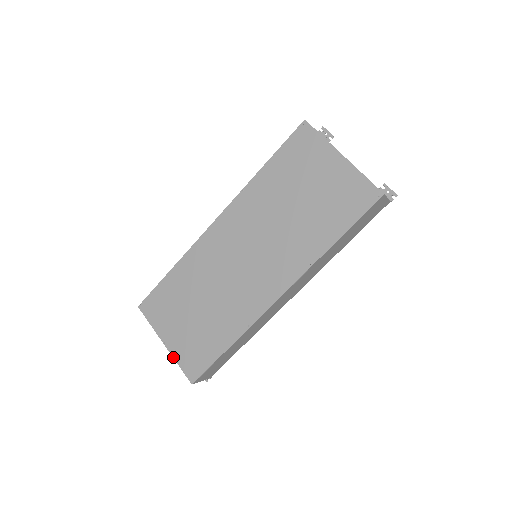
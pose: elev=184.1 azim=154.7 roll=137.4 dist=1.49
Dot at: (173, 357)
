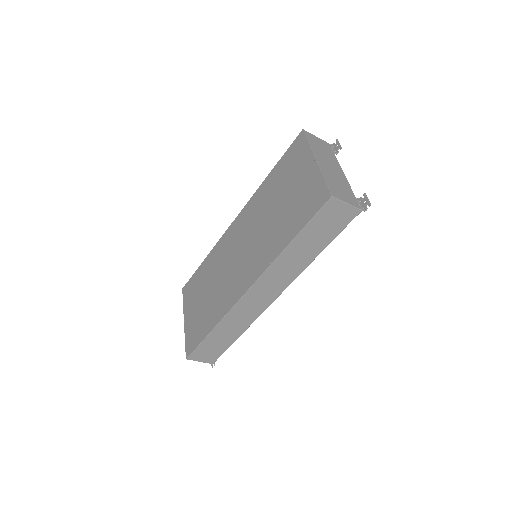
Dot at: (185, 333)
